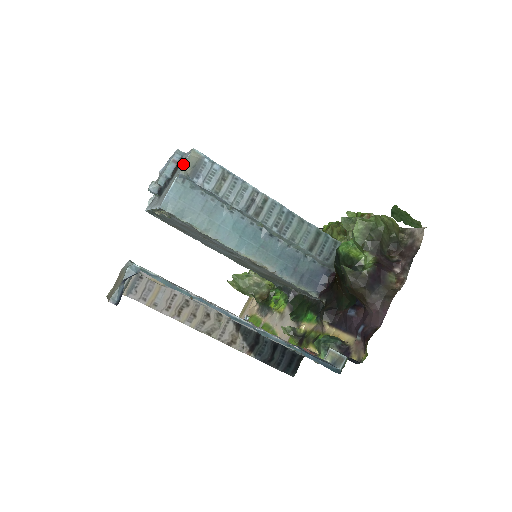
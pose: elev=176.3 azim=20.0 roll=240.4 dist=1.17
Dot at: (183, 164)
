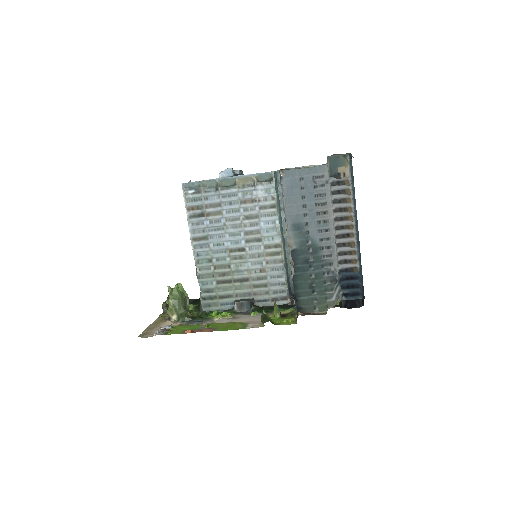
Dot at: (279, 170)
